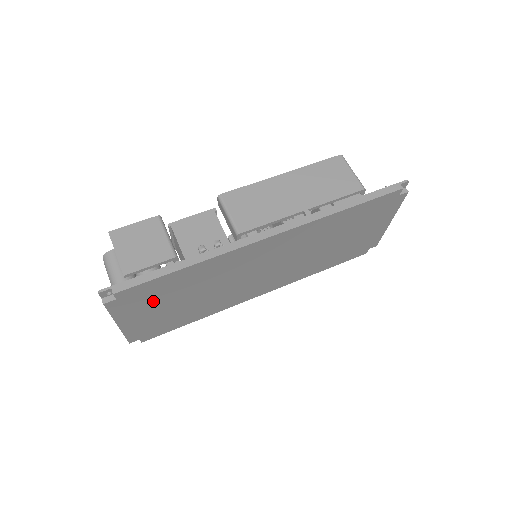
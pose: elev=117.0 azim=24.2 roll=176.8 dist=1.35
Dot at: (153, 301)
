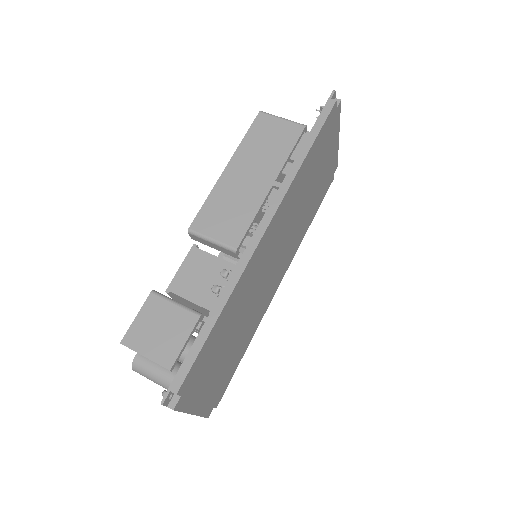
Dot at: (208, 368)
